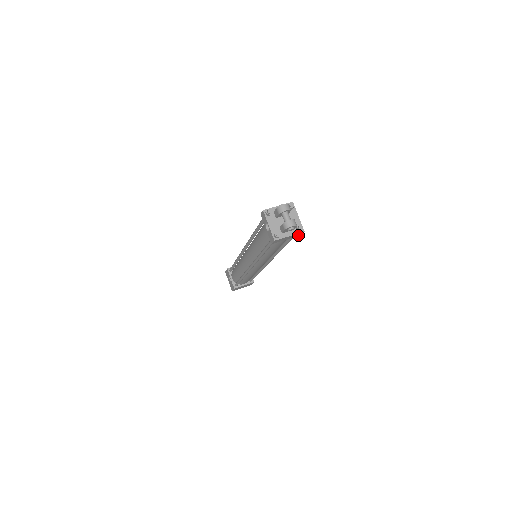
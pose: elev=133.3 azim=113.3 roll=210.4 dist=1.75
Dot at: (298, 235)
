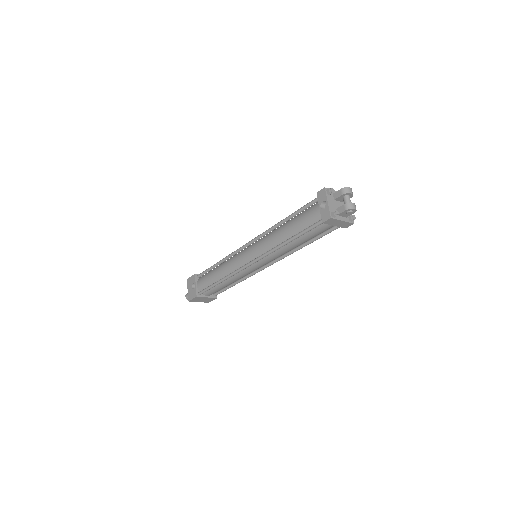
Dot at: (344, 227)
